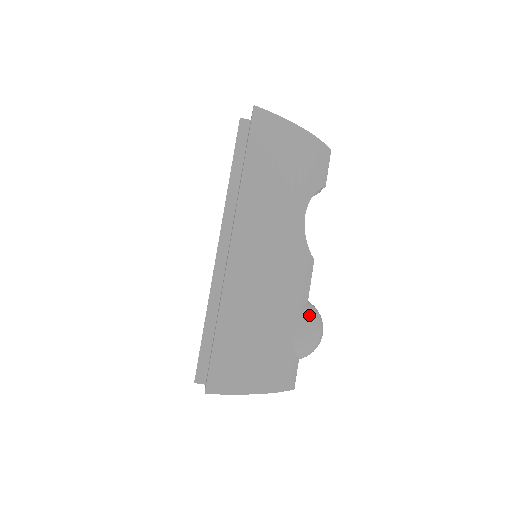
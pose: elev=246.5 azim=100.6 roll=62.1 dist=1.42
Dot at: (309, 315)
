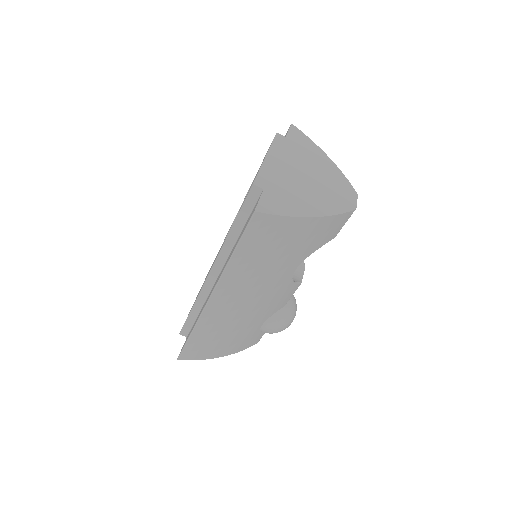
Dot at: (280, 319)
